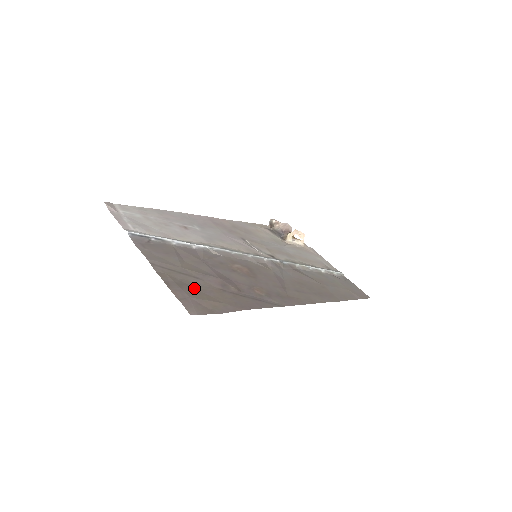
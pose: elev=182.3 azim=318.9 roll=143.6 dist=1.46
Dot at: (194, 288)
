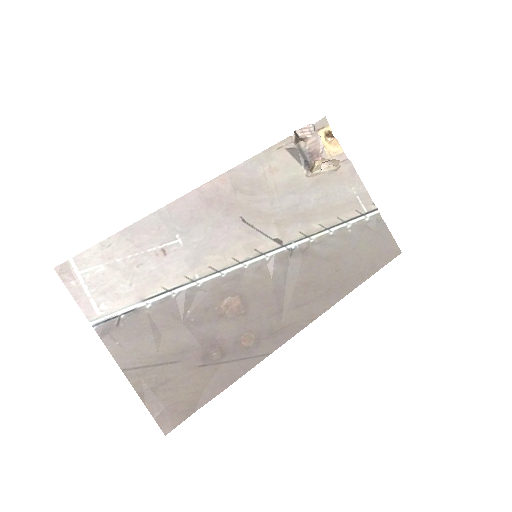
Dot at: (171, 384)
